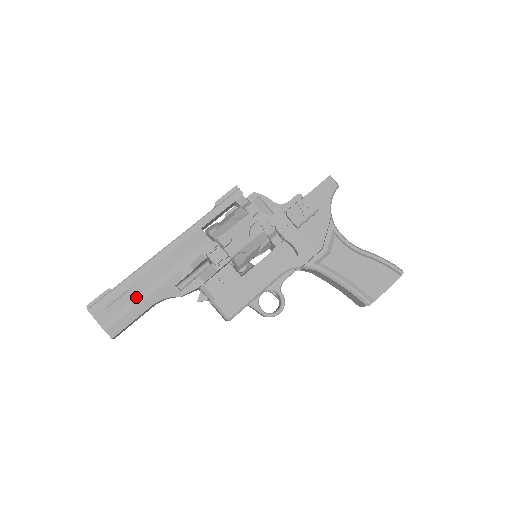
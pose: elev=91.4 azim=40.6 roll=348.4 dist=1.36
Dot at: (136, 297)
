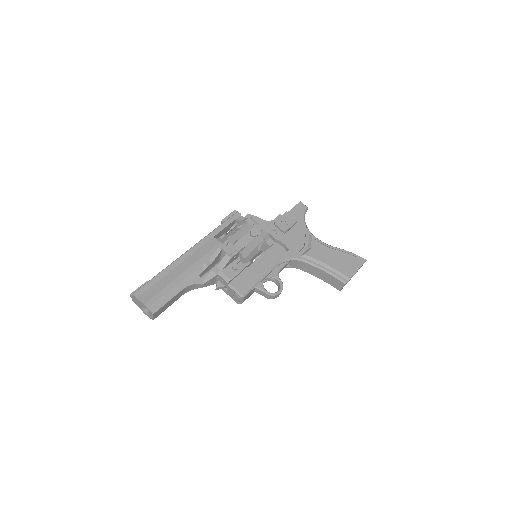
Dot at: (170, 283)
